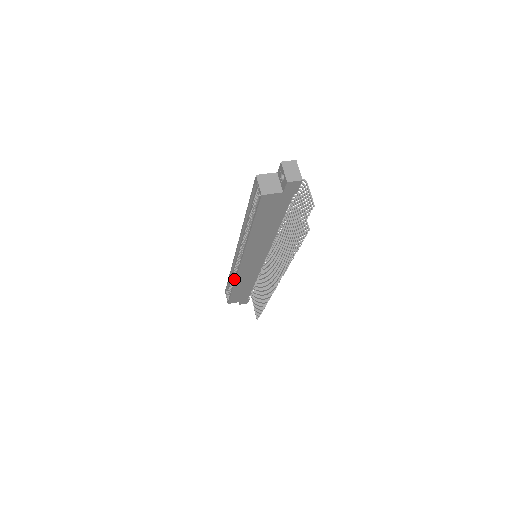
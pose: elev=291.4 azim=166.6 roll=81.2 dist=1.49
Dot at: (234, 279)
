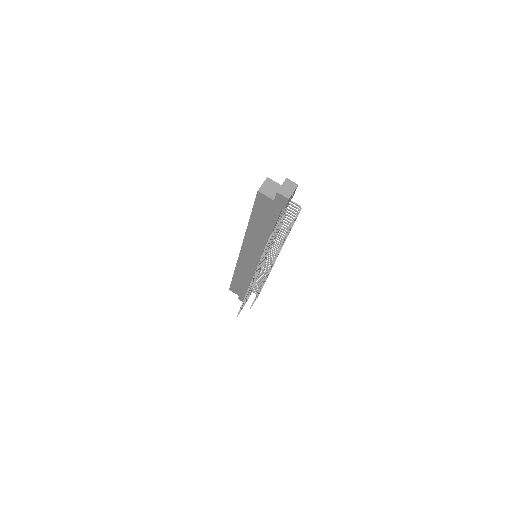
Dot at: occluded
